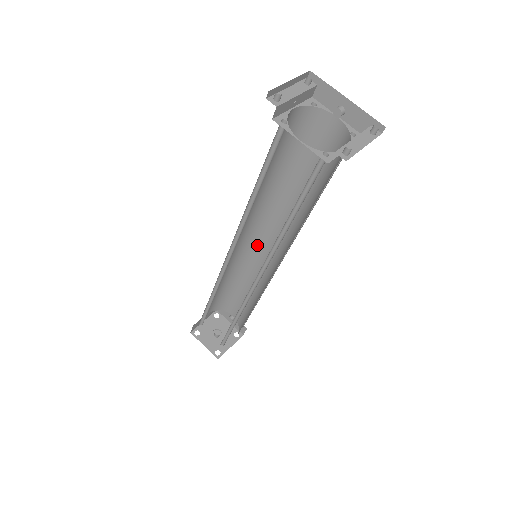
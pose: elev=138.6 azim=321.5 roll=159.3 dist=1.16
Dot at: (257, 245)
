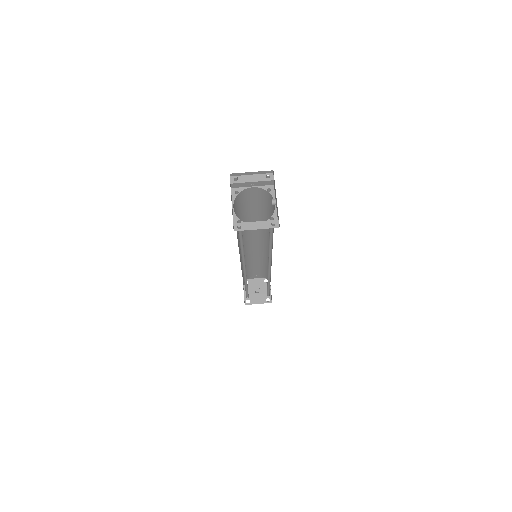
Dot at: occluded
